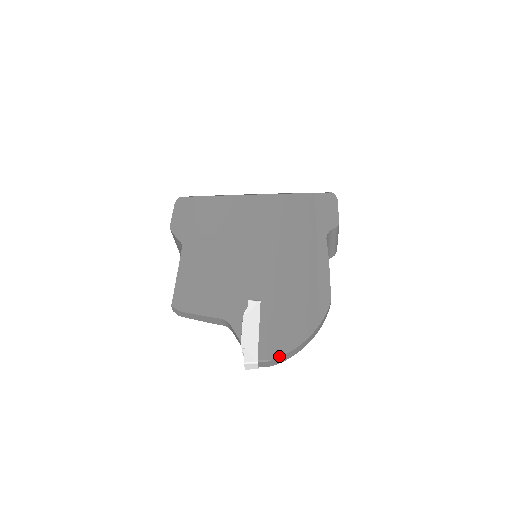
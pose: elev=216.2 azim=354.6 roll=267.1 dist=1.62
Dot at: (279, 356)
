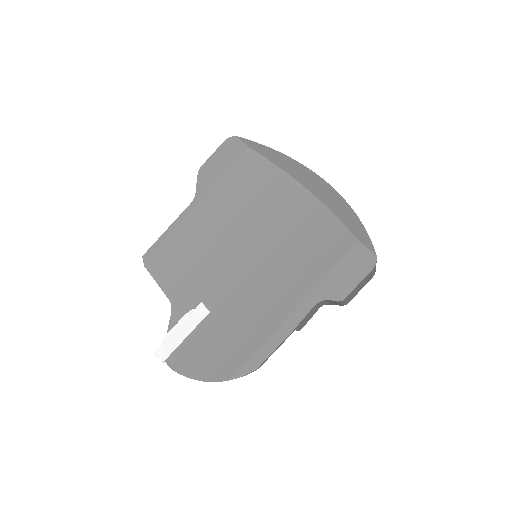
Dot at: (180, 373)
